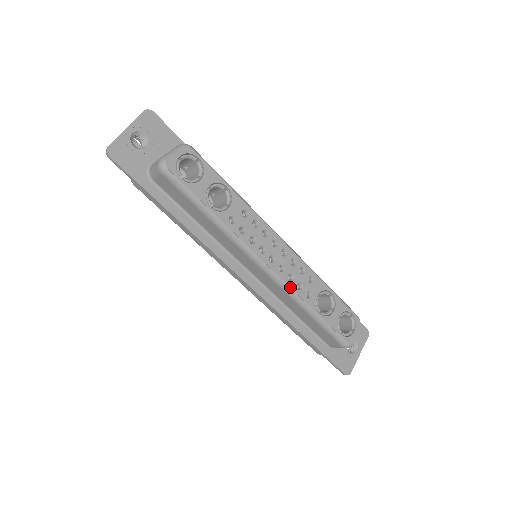
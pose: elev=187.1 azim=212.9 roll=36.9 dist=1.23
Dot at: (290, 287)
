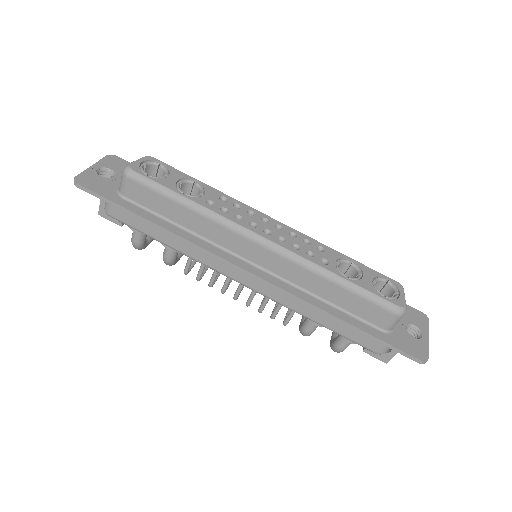
Dot at: (298, 255)
